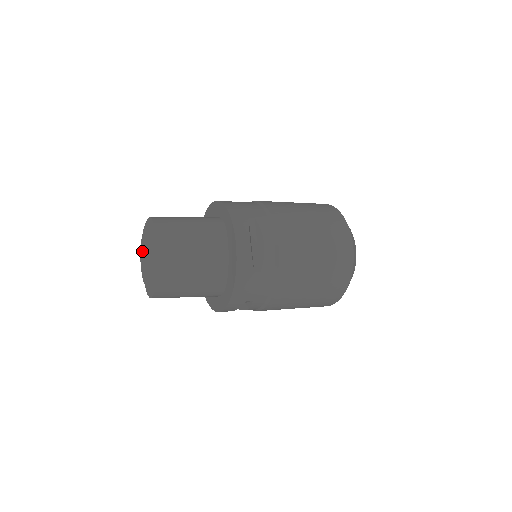
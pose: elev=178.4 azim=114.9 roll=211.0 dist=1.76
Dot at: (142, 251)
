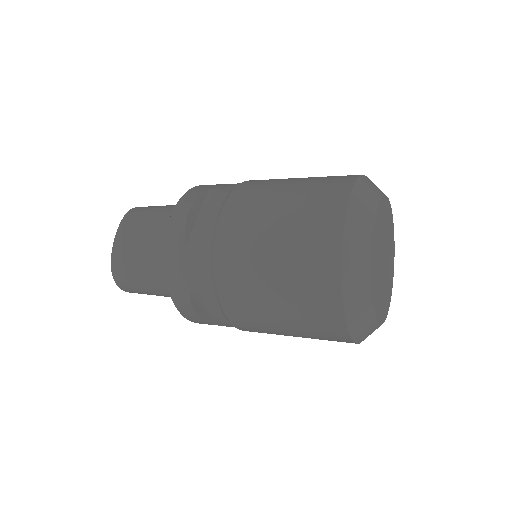
Dot at: occluded
